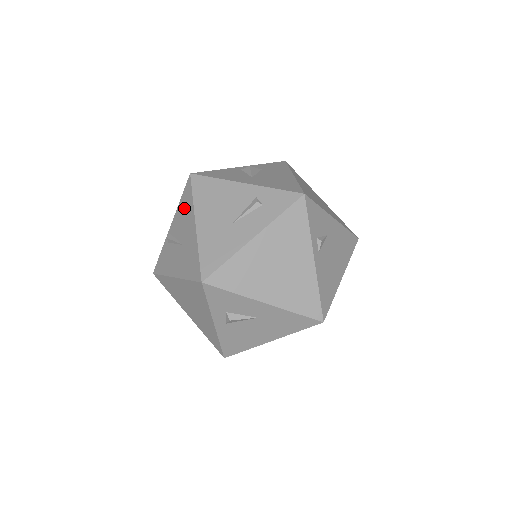
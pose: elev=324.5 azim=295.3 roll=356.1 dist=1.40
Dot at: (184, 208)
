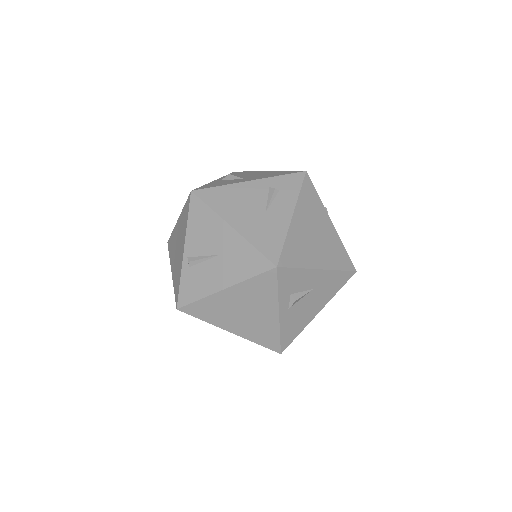
Dot at: (201, 223)
